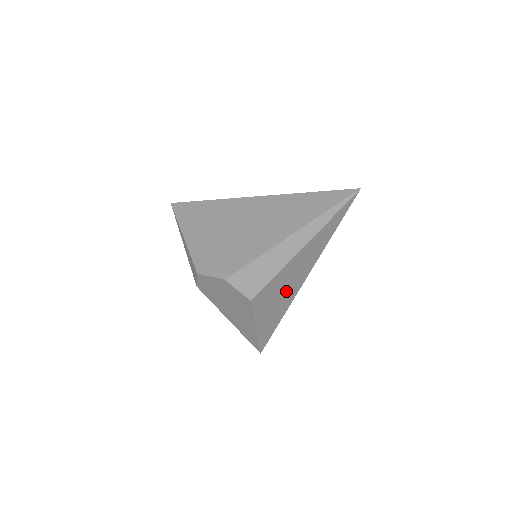
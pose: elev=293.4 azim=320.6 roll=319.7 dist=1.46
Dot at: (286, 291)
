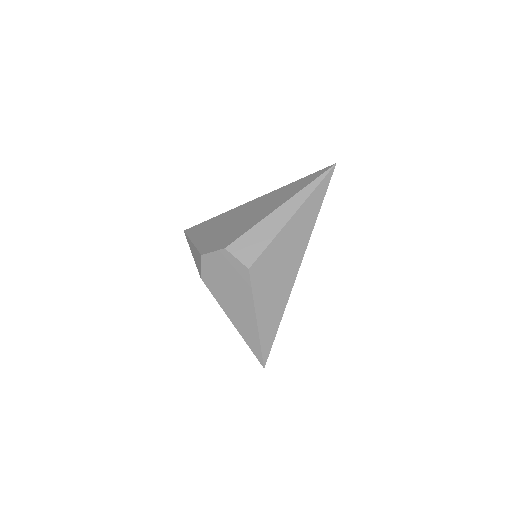
Dot at: (283, 273)
